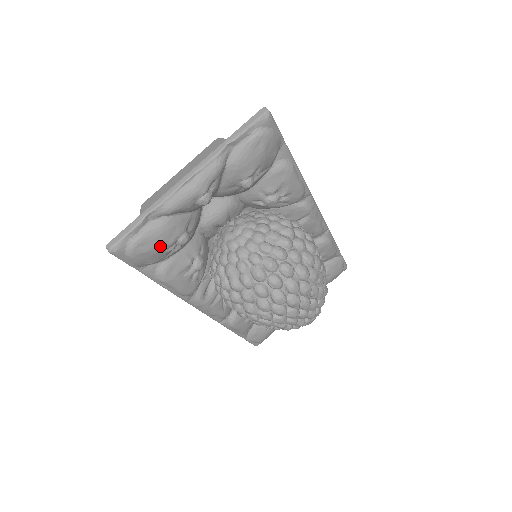
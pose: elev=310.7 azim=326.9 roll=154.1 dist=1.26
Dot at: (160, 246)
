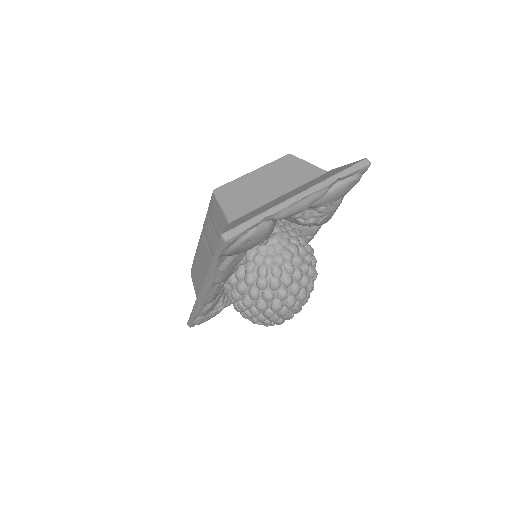
Dot at: (255, 244)
